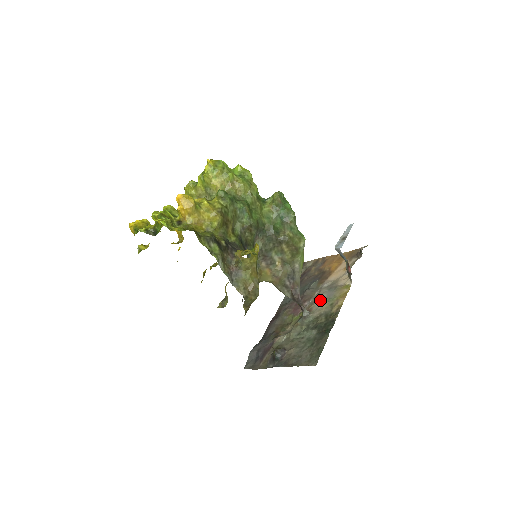
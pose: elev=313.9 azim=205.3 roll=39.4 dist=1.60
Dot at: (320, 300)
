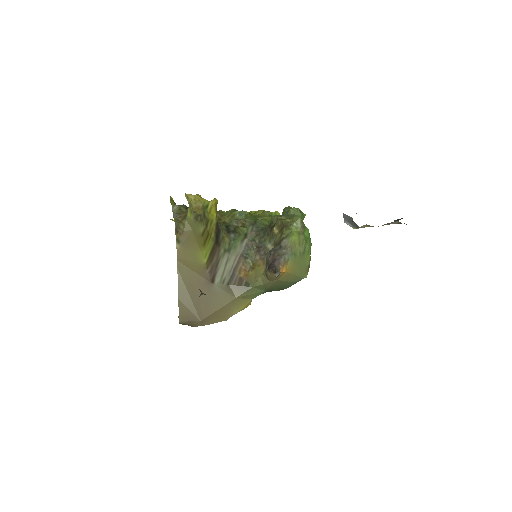
Dot at: occluded
